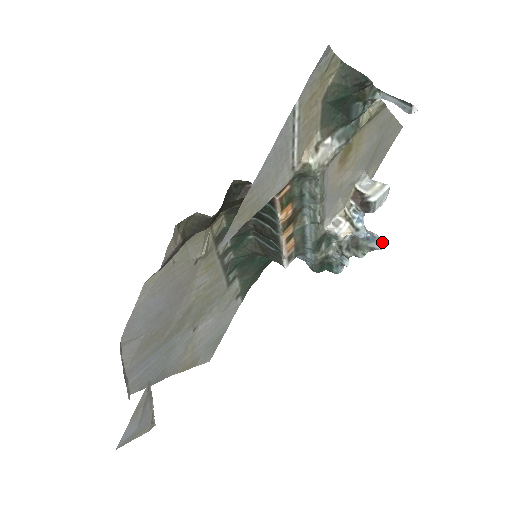
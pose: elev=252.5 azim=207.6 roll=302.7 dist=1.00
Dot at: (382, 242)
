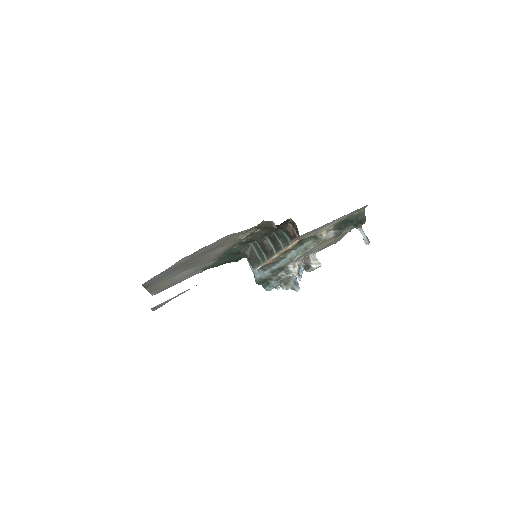
Dot at: occluded
